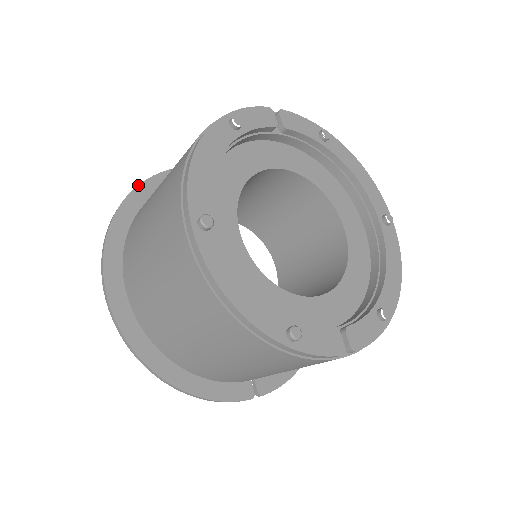
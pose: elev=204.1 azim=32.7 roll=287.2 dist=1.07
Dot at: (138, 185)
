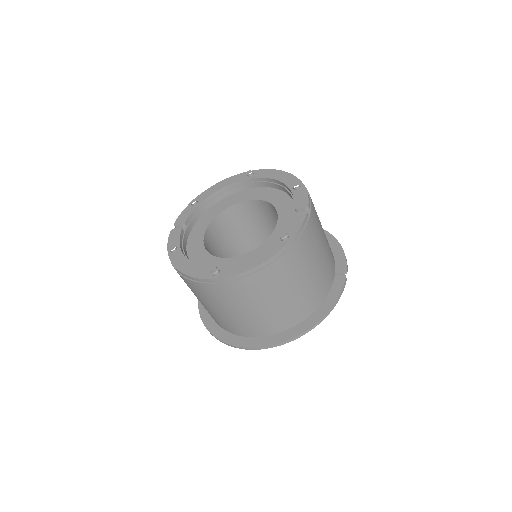
Dot at: (202, 321)
